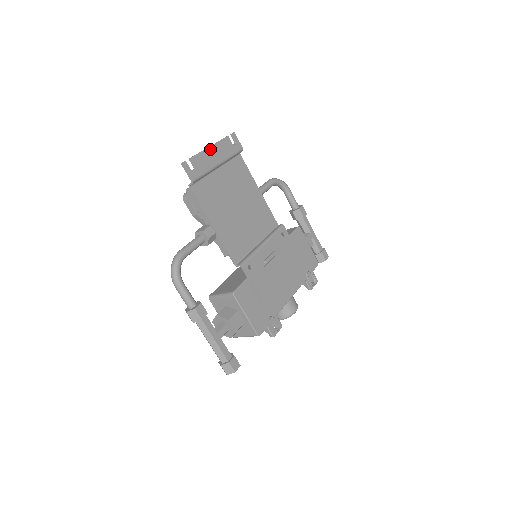
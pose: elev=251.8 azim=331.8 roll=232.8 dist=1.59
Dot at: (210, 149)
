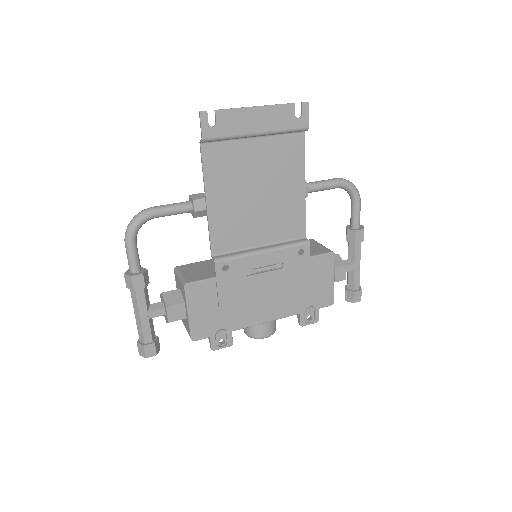
Dot at: (255, 110)
